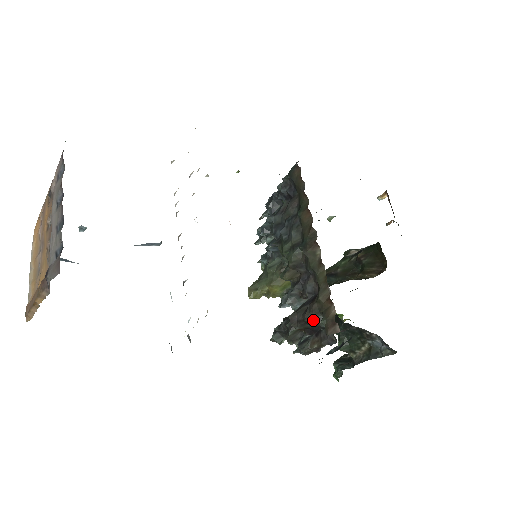
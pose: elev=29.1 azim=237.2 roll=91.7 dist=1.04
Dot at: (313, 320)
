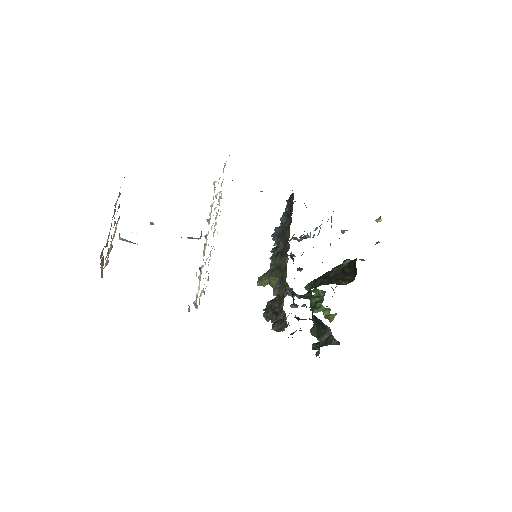
Dot at: (276, 308)
